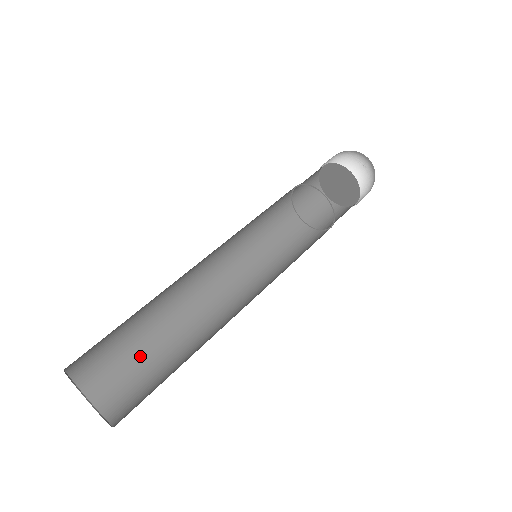
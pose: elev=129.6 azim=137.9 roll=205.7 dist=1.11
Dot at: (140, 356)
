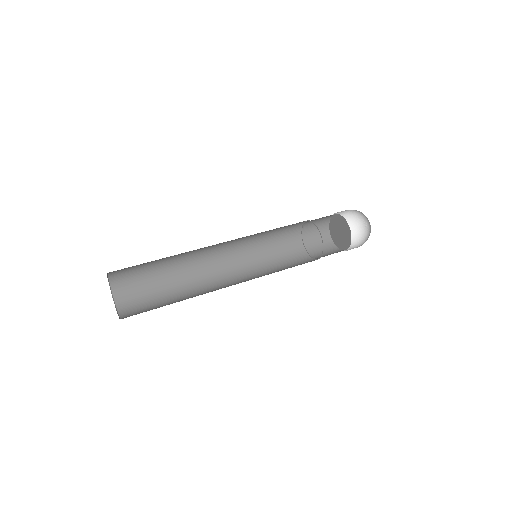
Dot at: (158, 295)
